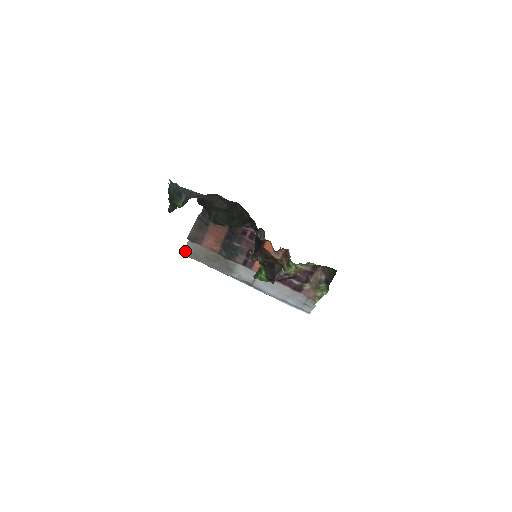
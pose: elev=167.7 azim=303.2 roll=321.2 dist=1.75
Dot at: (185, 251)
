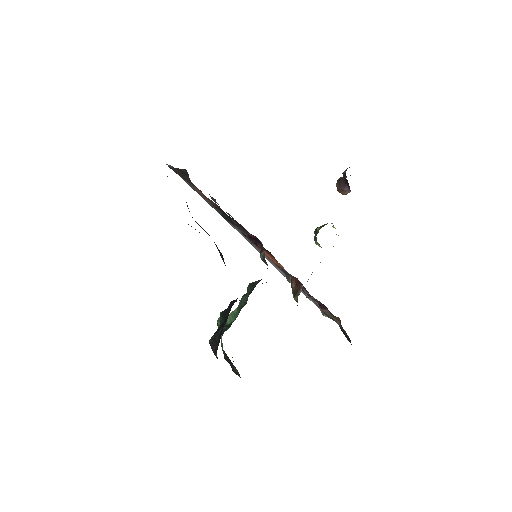
Dot at: occluded
